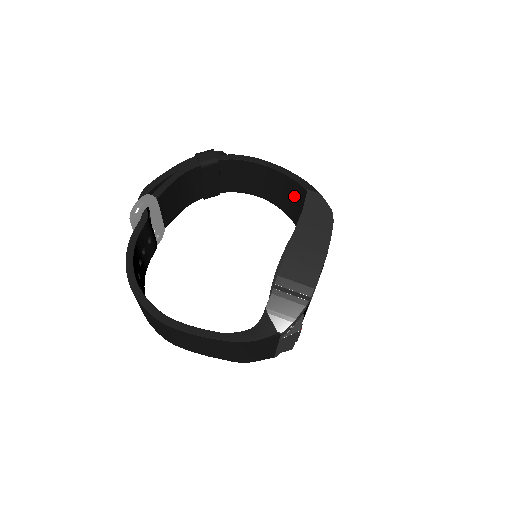
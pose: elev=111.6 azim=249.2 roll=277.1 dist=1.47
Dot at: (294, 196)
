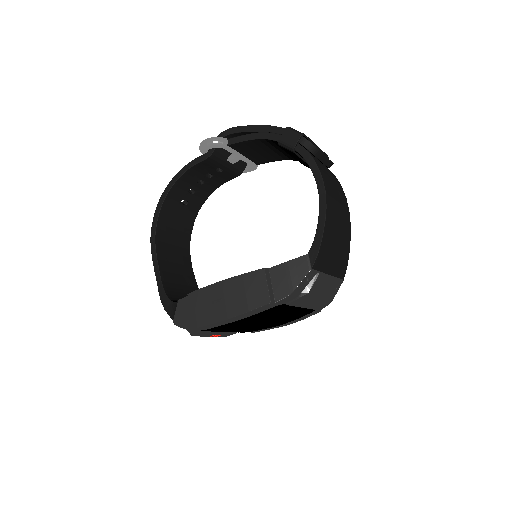
Dot at: occluded
